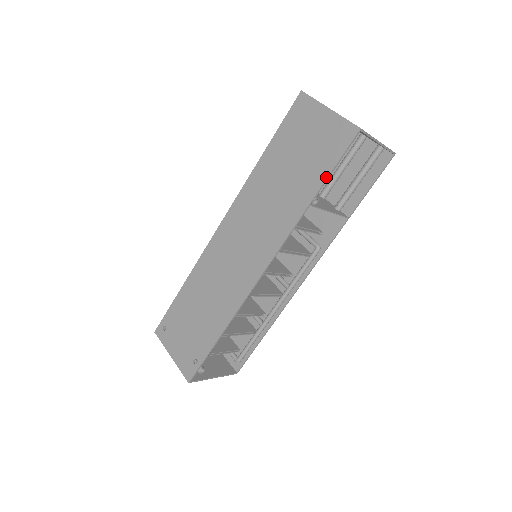
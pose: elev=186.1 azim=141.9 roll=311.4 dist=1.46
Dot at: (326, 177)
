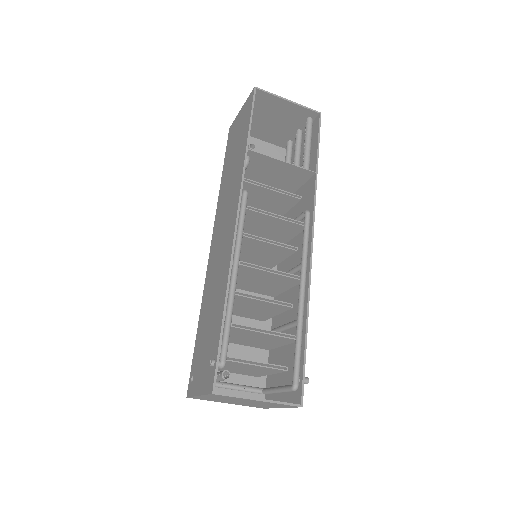
Dot at: (249, 125)
